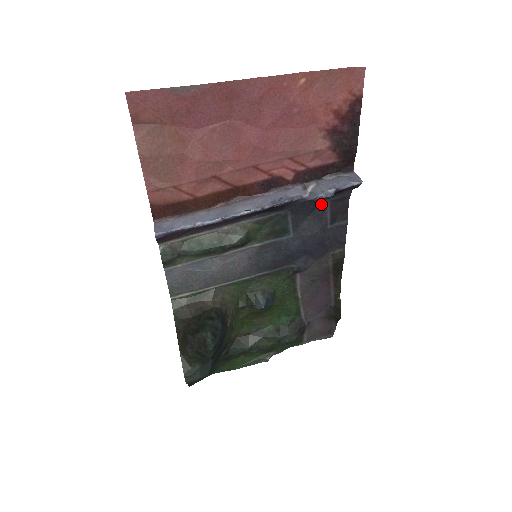
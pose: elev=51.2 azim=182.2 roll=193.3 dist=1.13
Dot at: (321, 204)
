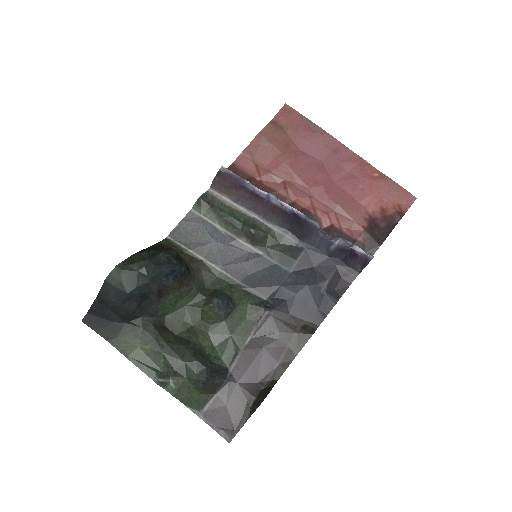
Dot at: (330, 265)
